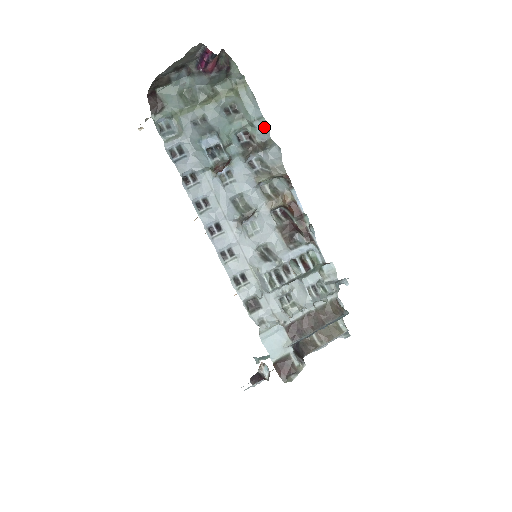
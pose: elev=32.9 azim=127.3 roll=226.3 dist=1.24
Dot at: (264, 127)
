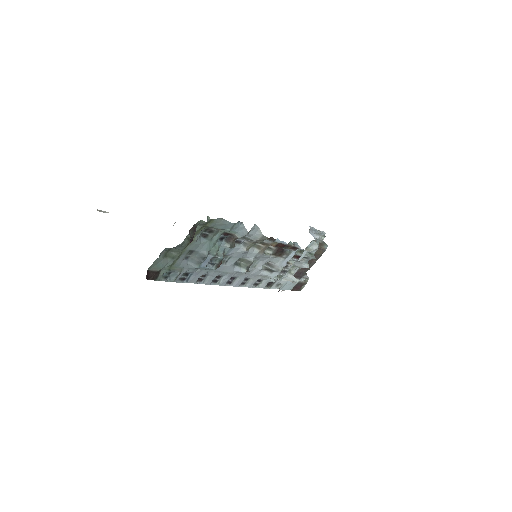
Dot at: (239, 227)
